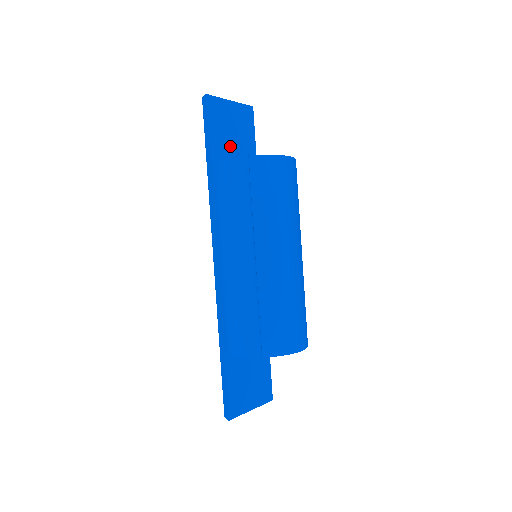
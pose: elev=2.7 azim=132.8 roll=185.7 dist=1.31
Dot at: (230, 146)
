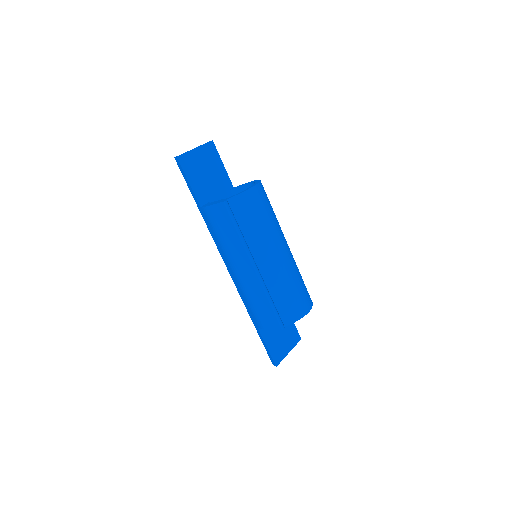
Dot at: (208, 183)
